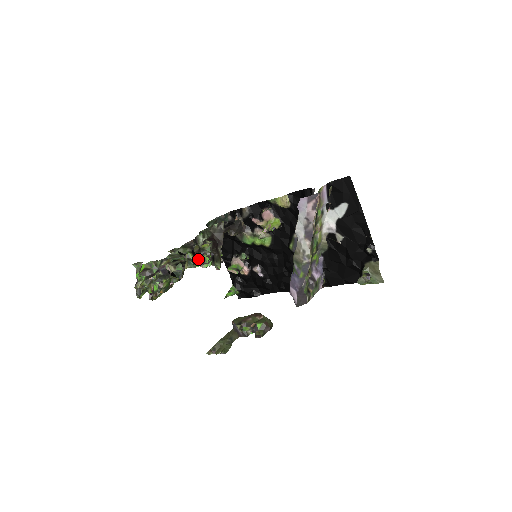
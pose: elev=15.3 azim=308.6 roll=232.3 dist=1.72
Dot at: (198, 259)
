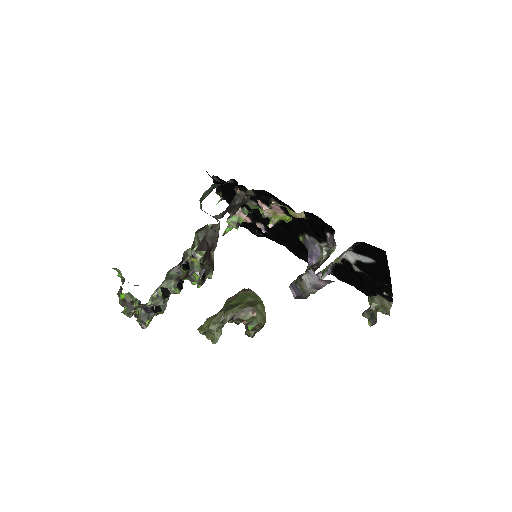
Dot at: occluded
